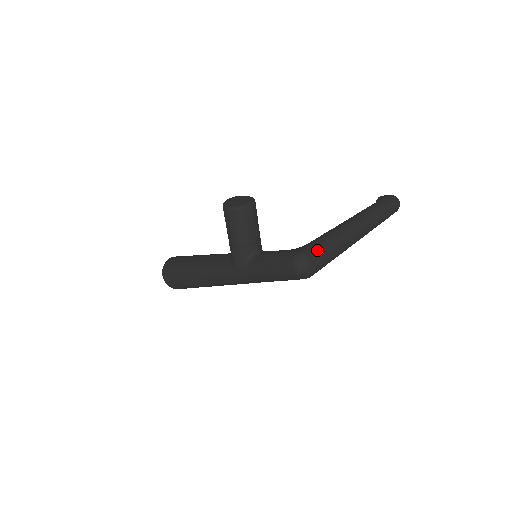
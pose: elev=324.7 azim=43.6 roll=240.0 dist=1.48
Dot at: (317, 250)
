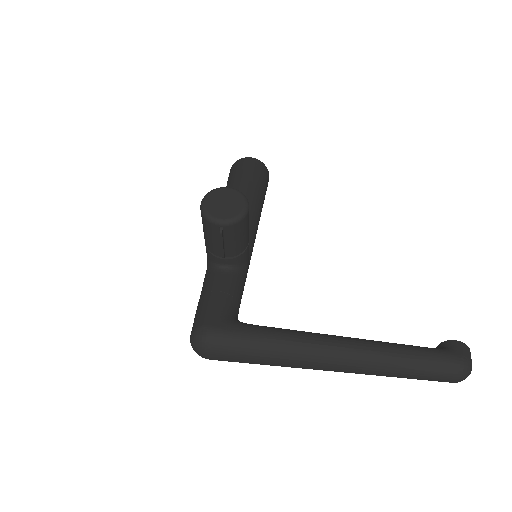
Dot at: (229, 346)
